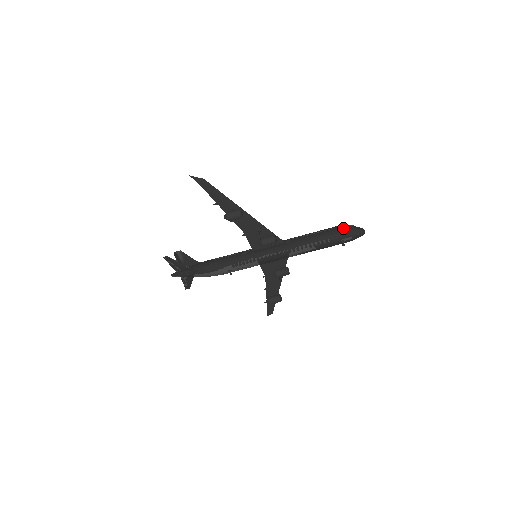
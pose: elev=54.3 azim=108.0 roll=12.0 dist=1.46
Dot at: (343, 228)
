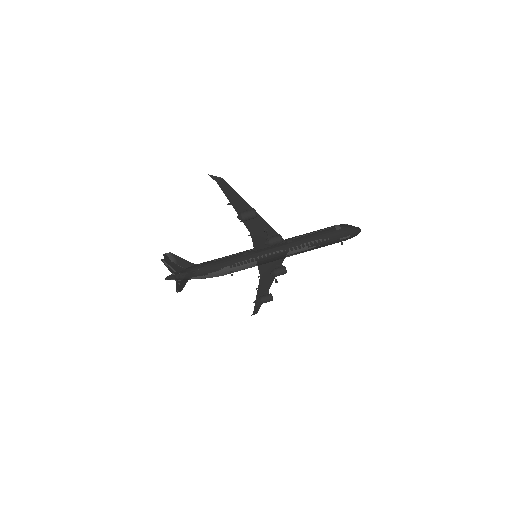
Dot at: (342, 227)
